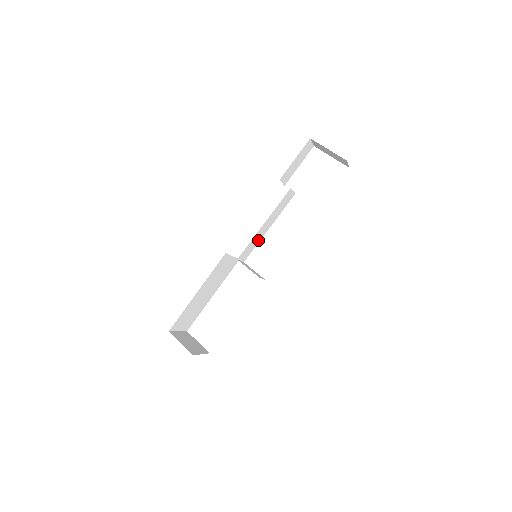
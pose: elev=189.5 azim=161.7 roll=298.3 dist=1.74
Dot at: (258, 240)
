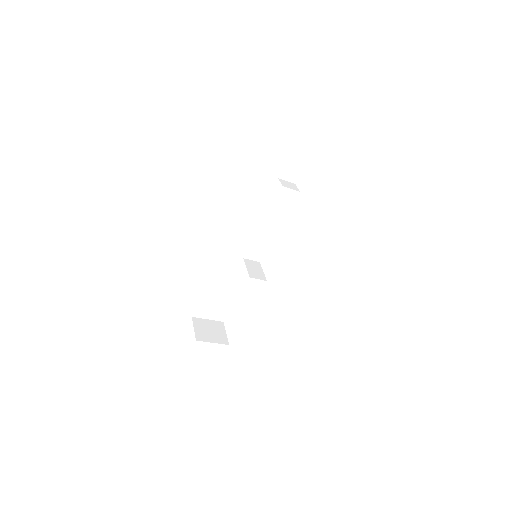
Dot at: (268, 240)
